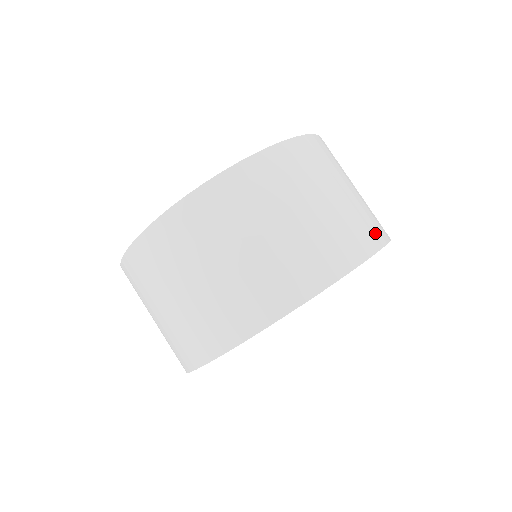
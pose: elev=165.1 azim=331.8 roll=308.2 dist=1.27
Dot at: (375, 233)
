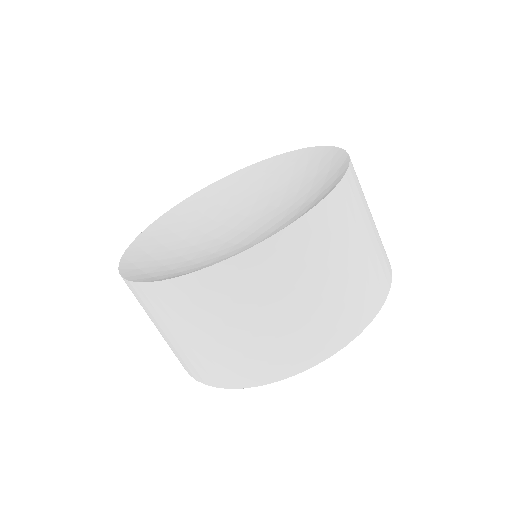
Dot at: (345, 329)
